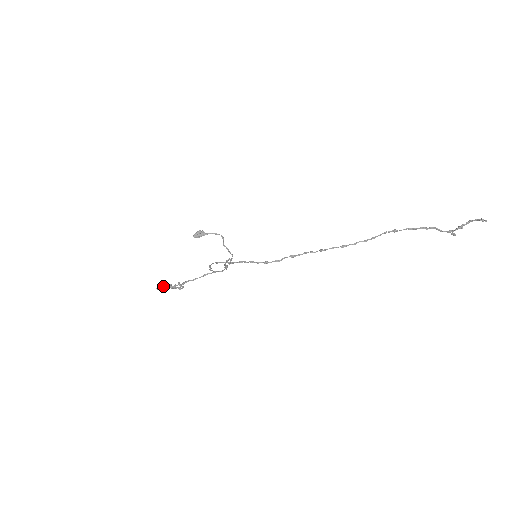
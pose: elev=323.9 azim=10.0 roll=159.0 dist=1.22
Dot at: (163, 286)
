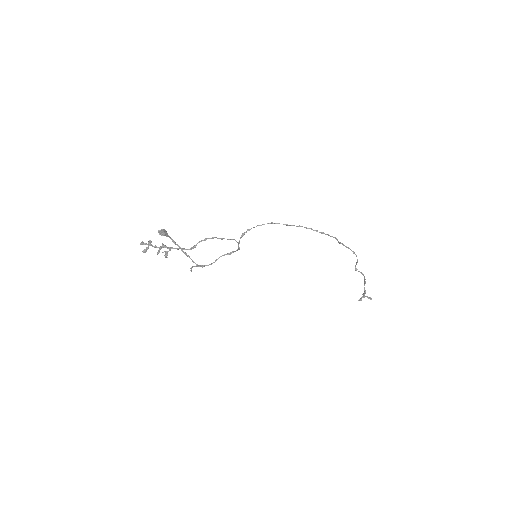
Dot at: occluded
